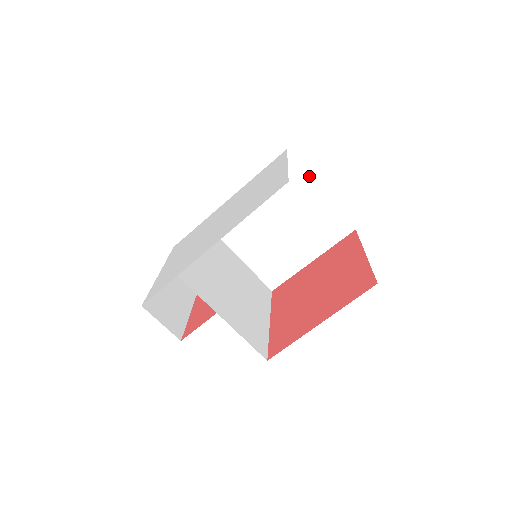
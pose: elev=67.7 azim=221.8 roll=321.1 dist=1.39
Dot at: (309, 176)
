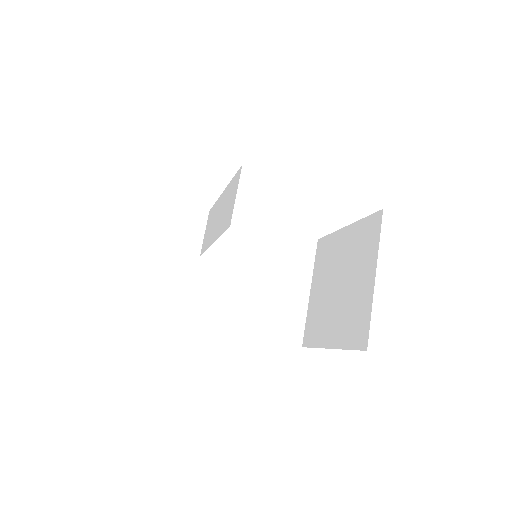
Dot at: (312, 272)
